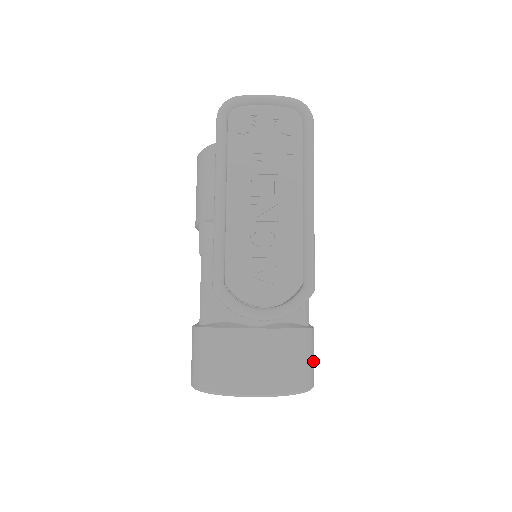
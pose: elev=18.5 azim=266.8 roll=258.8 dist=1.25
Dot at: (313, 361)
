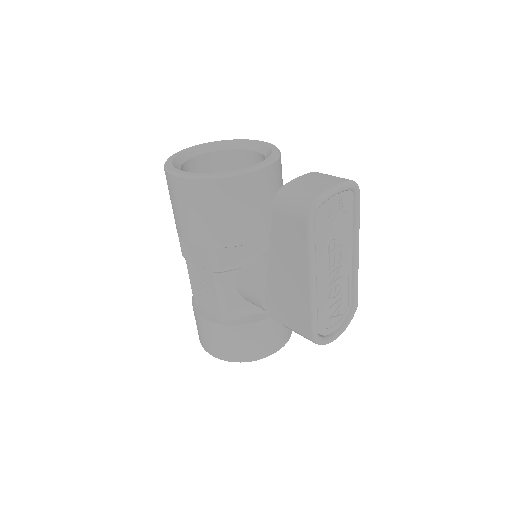
Dot at: occluded
